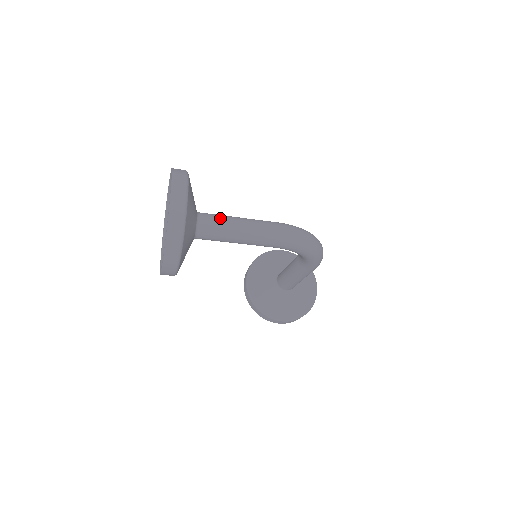
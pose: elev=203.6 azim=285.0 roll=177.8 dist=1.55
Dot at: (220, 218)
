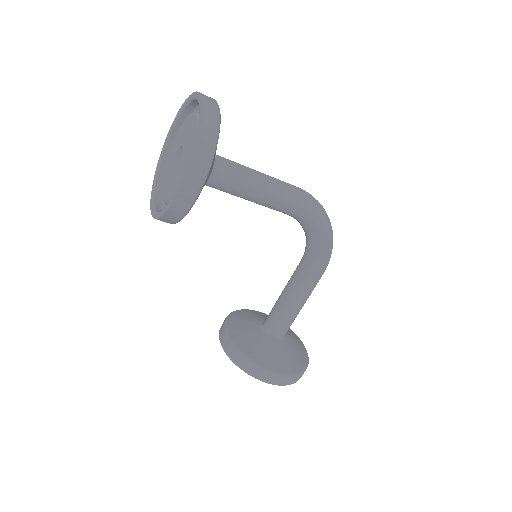
Dot at: occluded
